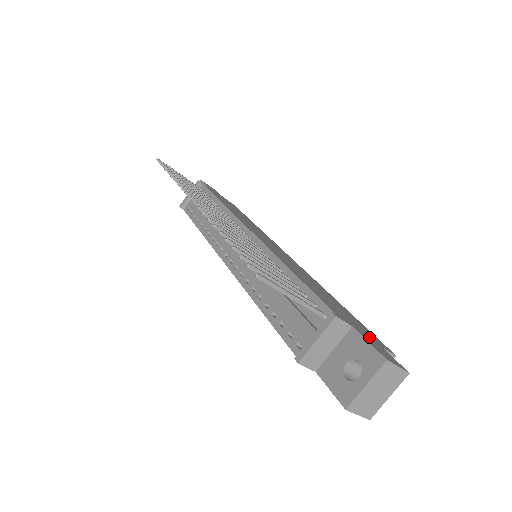
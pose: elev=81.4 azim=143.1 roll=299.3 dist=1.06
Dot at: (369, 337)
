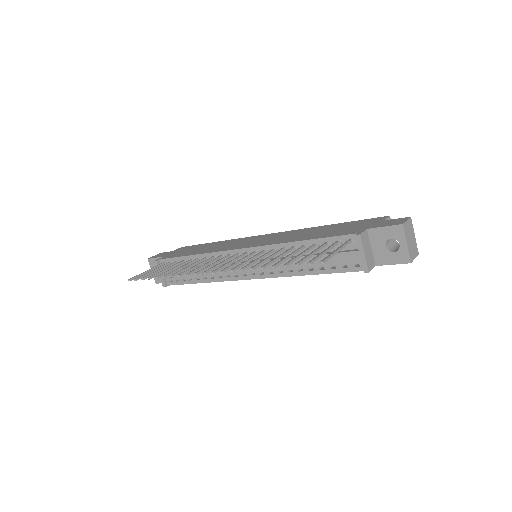
Dot at: (375, 224)
